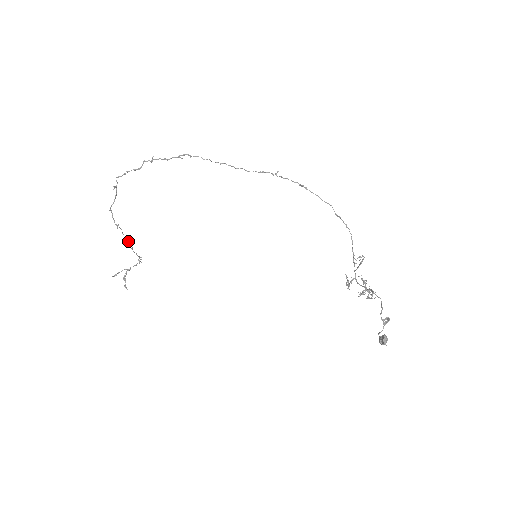
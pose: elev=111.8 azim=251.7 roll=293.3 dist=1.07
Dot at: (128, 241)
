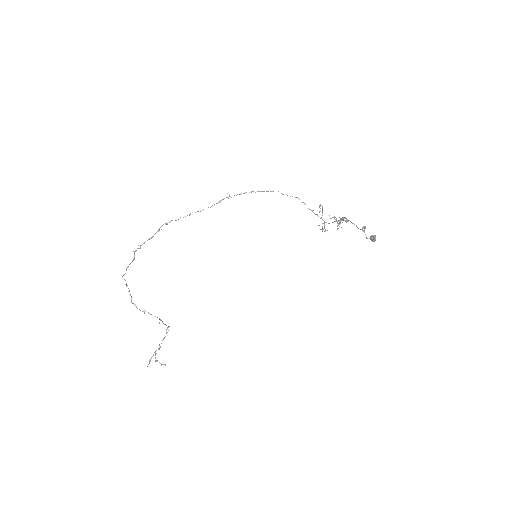
Dot at: occluded
